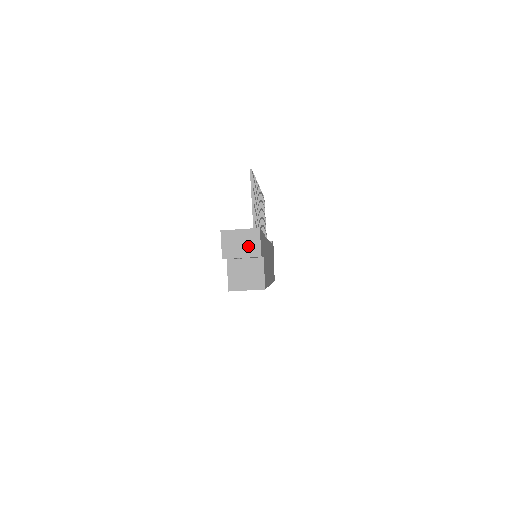
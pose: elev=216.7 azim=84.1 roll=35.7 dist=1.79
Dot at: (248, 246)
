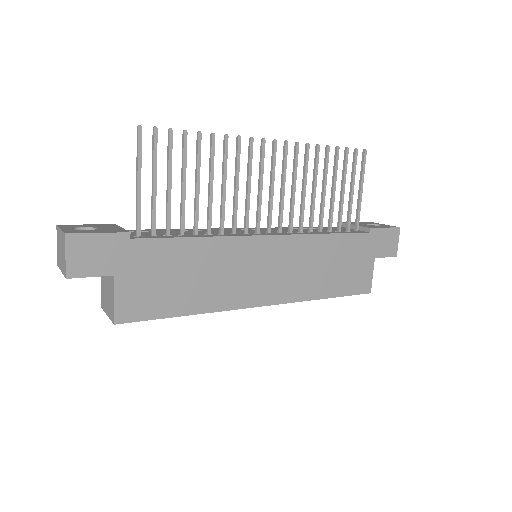
Dot at: (62, 257)
